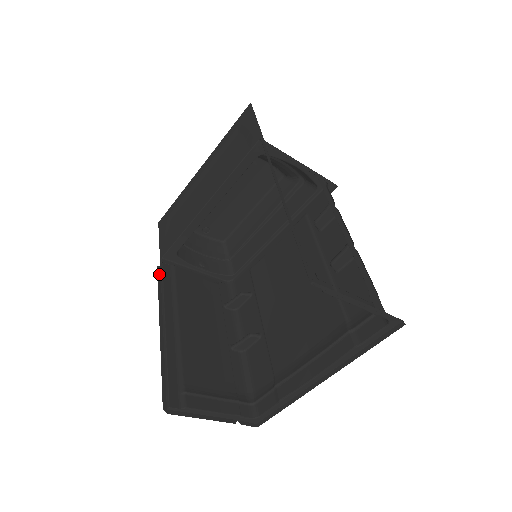
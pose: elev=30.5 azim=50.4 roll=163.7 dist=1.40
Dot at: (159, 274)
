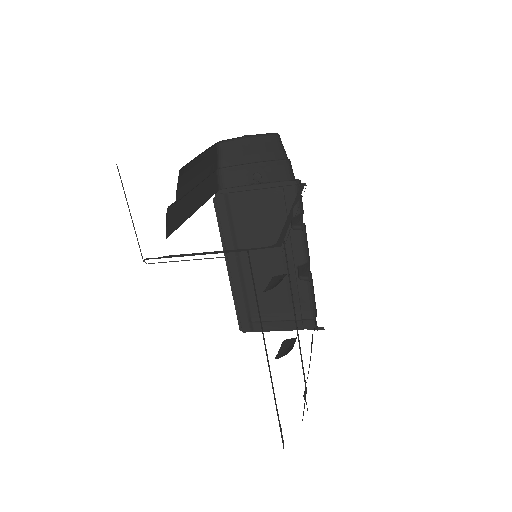
Dot at: (216, 208)
